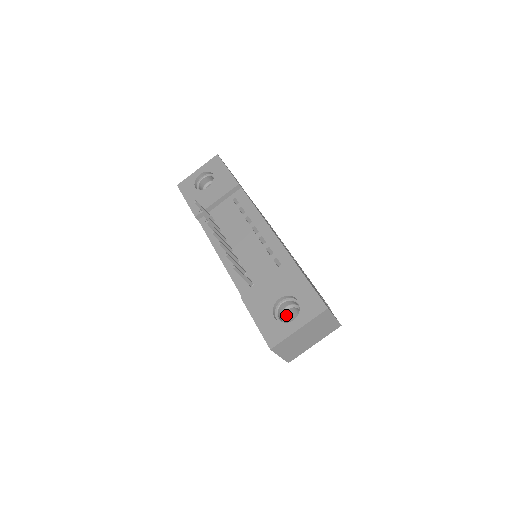
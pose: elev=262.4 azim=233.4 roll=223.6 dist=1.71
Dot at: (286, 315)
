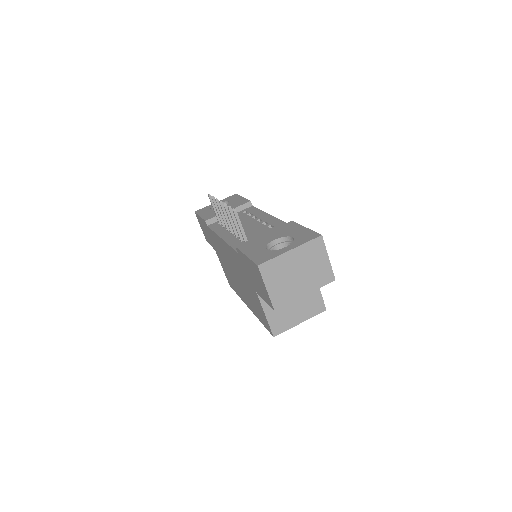
Dot at: occluded
